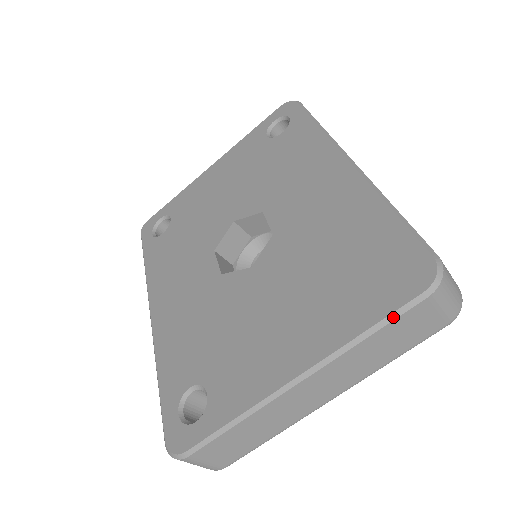
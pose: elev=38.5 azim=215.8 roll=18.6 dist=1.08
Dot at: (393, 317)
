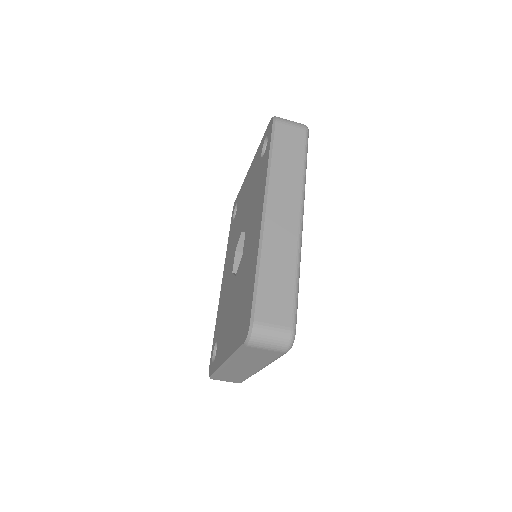
Dot at: (239, 350)
